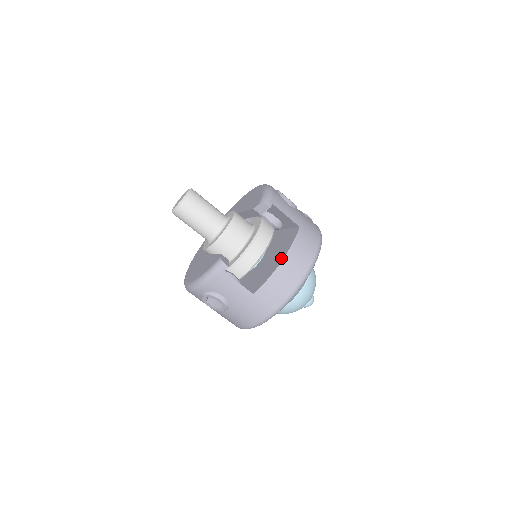
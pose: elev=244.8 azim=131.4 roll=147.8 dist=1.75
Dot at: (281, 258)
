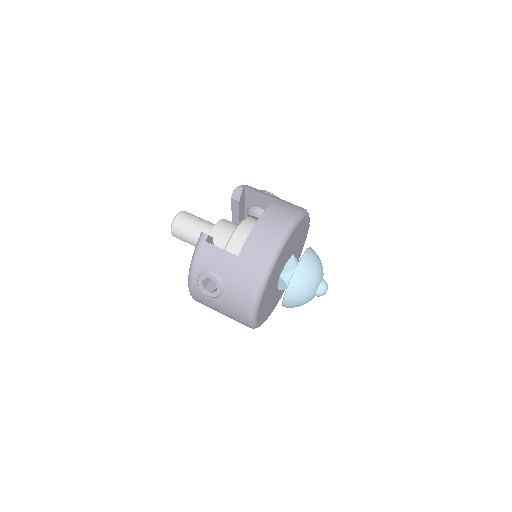
Dot at: occluded
